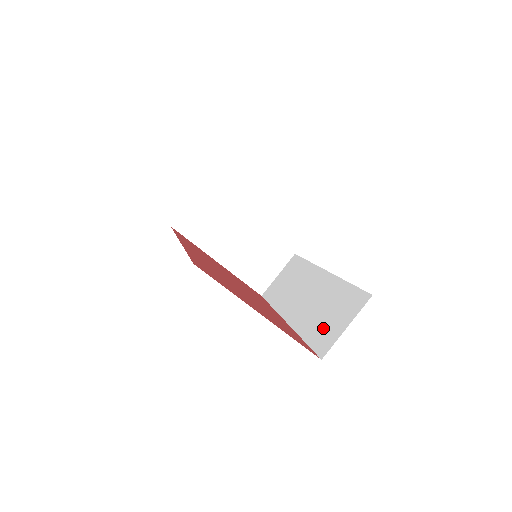
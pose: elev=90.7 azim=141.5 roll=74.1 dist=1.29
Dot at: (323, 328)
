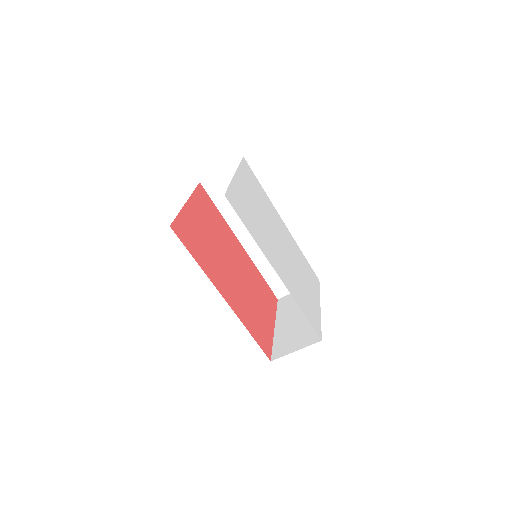
Dot at: occluded
